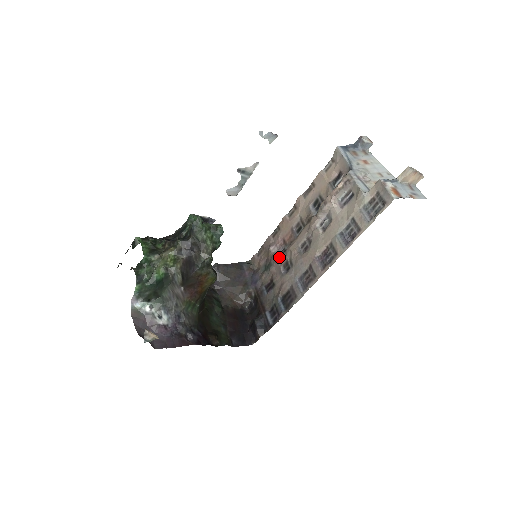
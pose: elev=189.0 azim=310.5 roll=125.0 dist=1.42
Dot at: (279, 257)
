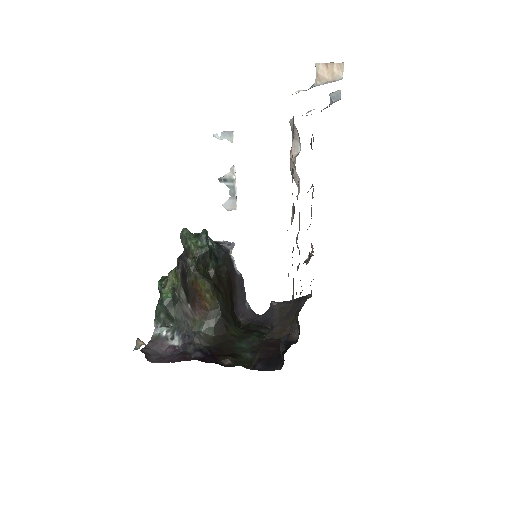
Dot at: occluded
